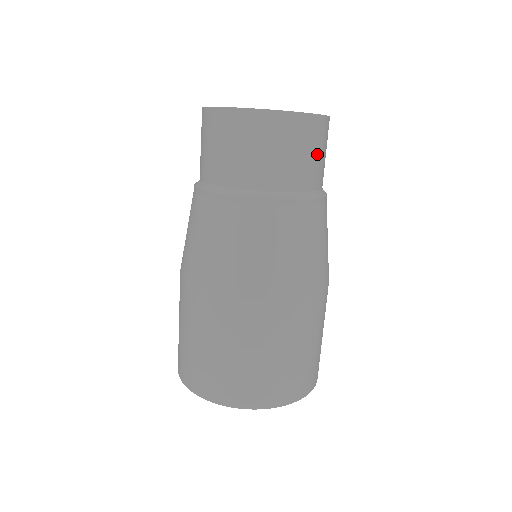
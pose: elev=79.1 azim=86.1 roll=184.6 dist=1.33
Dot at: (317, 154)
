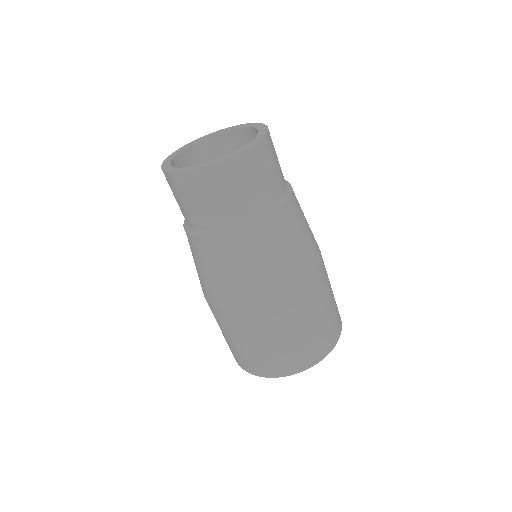
Dot at: (267, 173)
